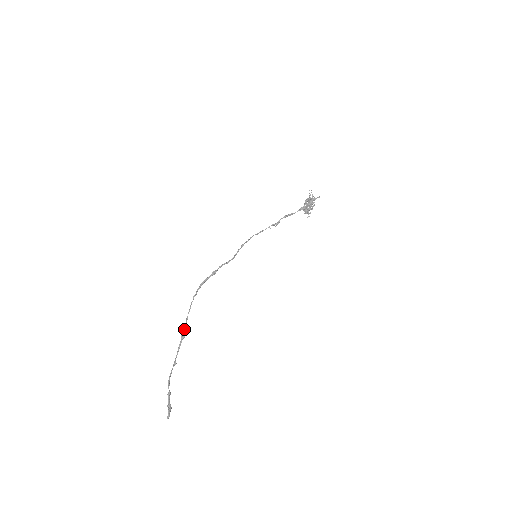
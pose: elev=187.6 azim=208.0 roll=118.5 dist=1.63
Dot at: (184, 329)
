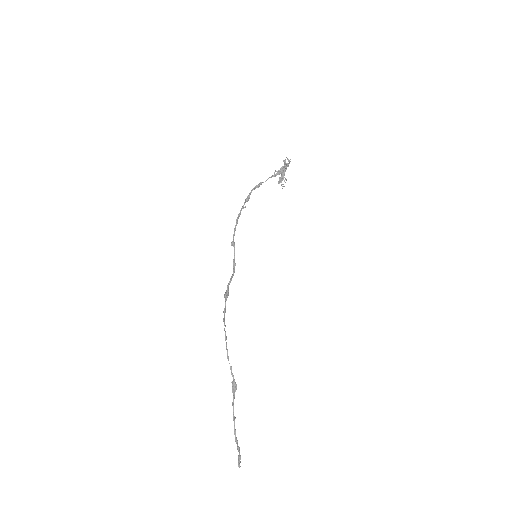
Dot at: (234, 381)
